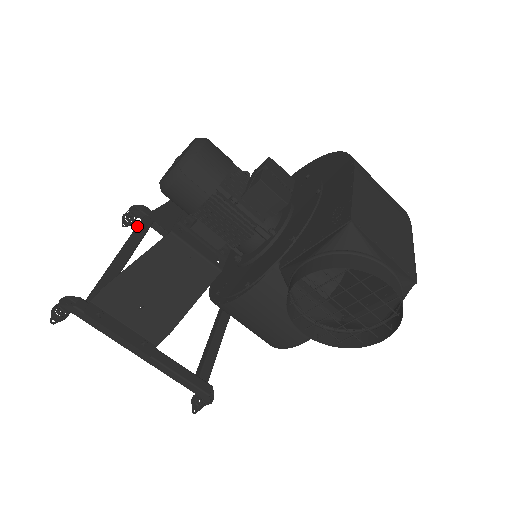
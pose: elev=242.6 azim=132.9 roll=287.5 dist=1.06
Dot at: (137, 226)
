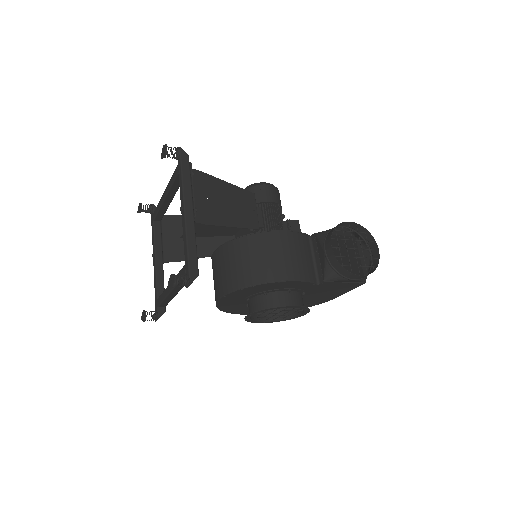
Dot at: occluded
